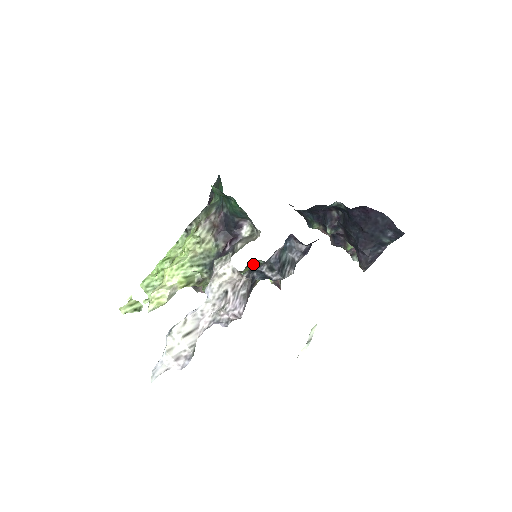
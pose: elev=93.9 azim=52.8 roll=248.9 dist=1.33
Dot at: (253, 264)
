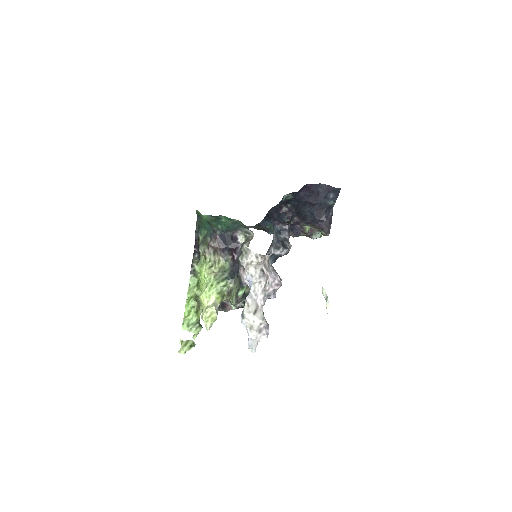
Dot at: occluded
